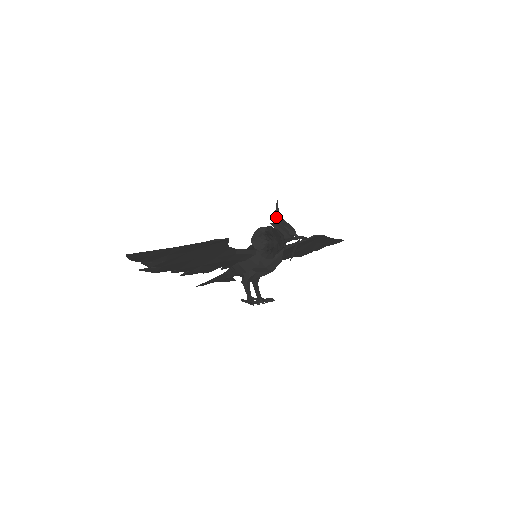
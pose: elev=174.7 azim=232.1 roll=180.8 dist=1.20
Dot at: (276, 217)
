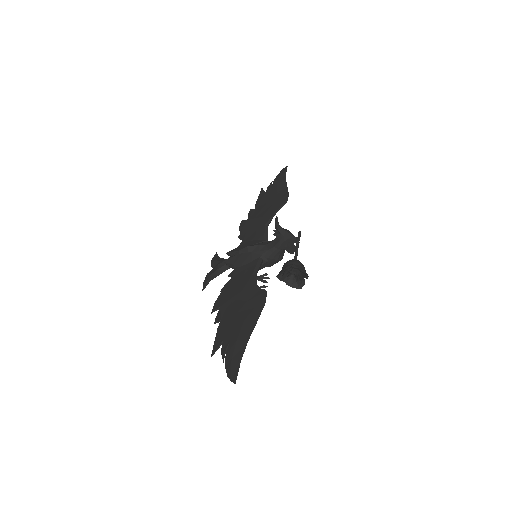
Dot at: (277, 229)
